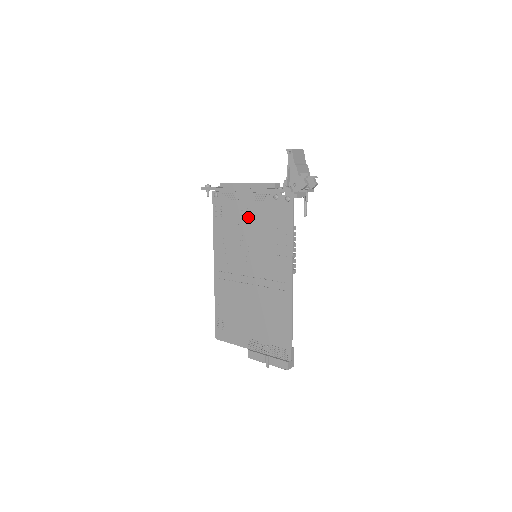
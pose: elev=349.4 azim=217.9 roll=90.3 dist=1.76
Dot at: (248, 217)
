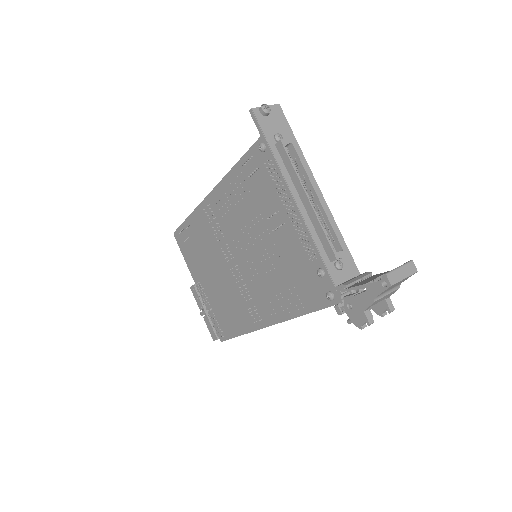
Dot at: (276, 229)
